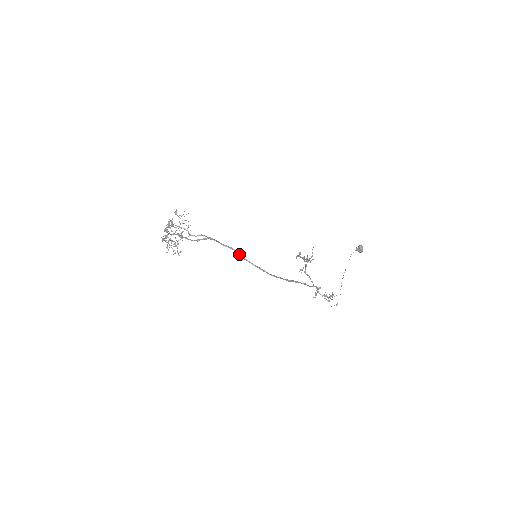
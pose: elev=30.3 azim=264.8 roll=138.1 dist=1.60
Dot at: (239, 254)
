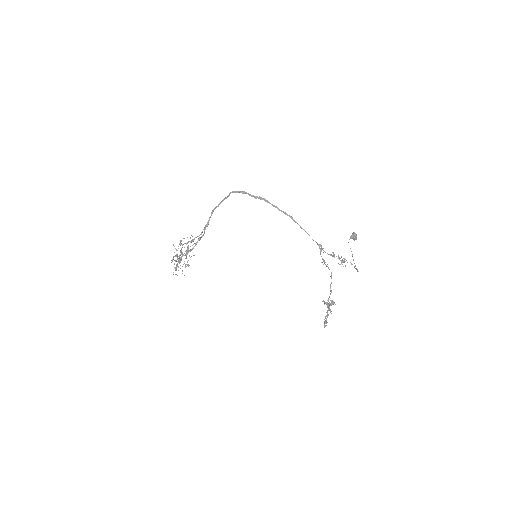
Dot at: (224, 198)
